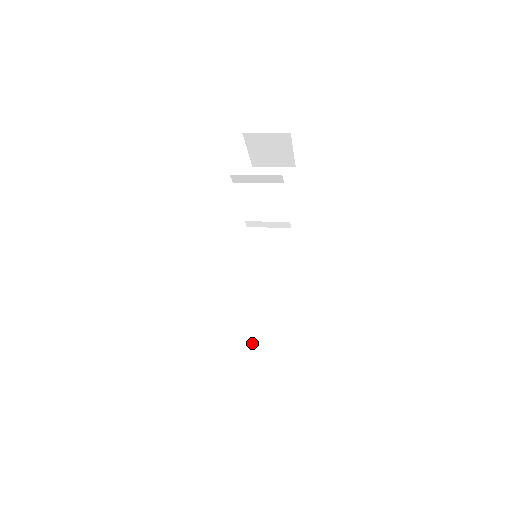
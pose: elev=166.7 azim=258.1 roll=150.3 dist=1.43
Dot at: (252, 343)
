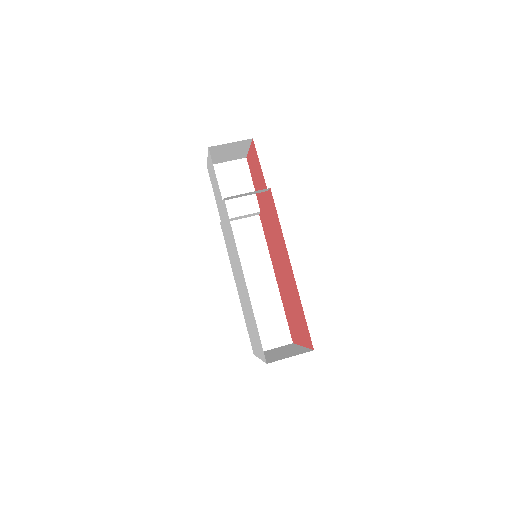
Dot at: (264, 321)
